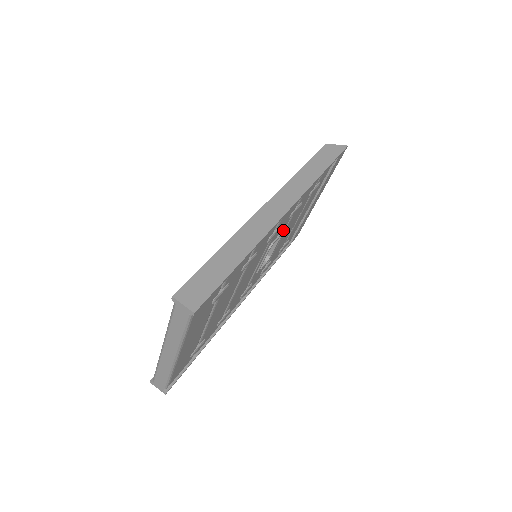
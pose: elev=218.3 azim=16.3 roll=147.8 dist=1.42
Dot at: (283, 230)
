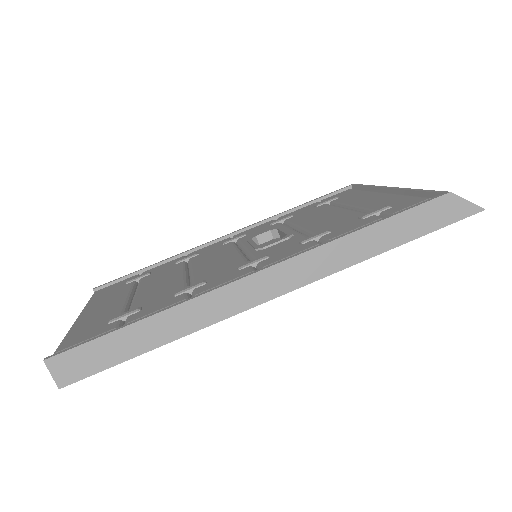
Dot at: occluded
